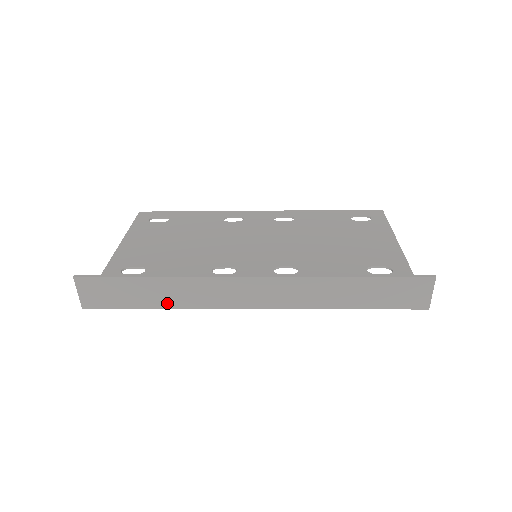
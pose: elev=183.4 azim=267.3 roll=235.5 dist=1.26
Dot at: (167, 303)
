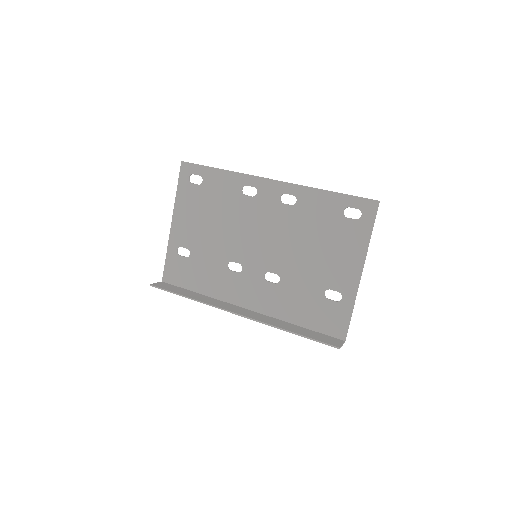
Dot at: occluded
